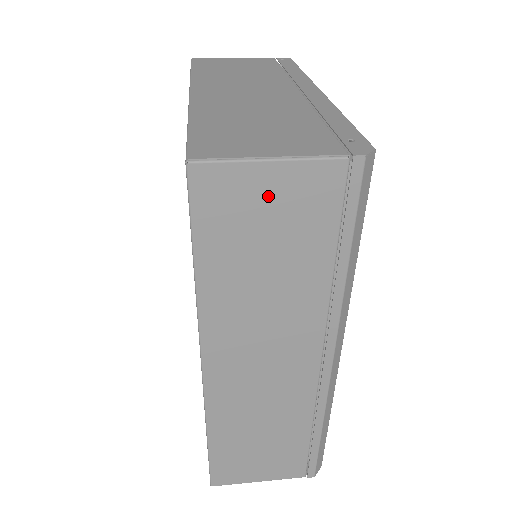
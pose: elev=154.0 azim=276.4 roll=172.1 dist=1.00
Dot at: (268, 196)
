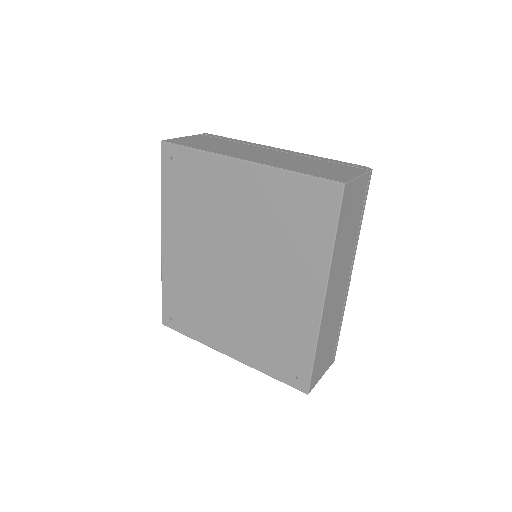
Dot at: (355, 194)
